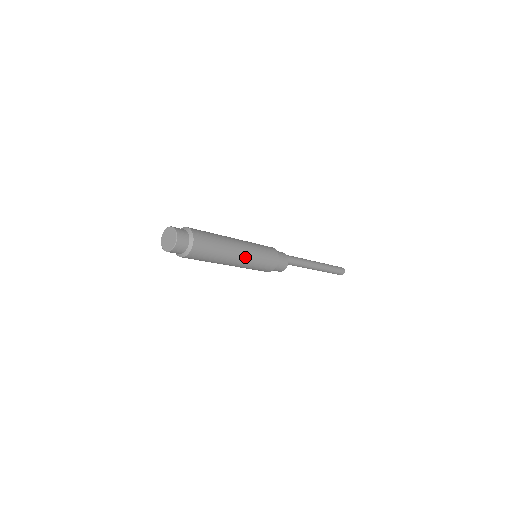
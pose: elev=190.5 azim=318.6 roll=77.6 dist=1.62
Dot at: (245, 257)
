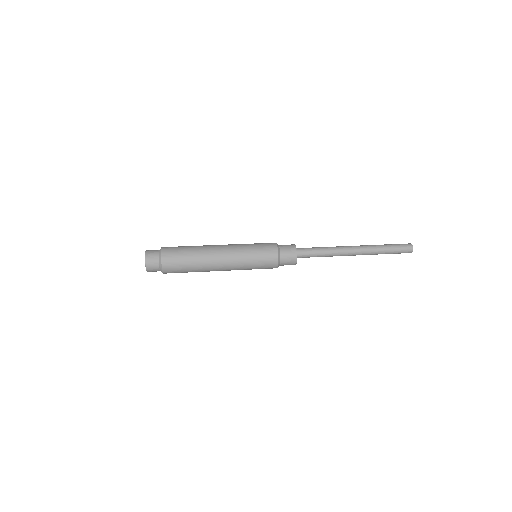
Dot at: (229, 270)
